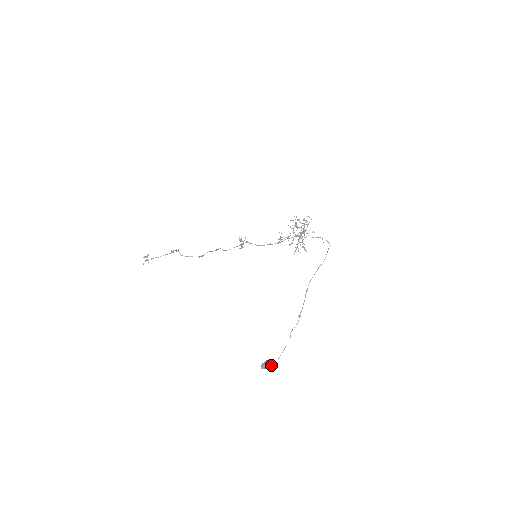
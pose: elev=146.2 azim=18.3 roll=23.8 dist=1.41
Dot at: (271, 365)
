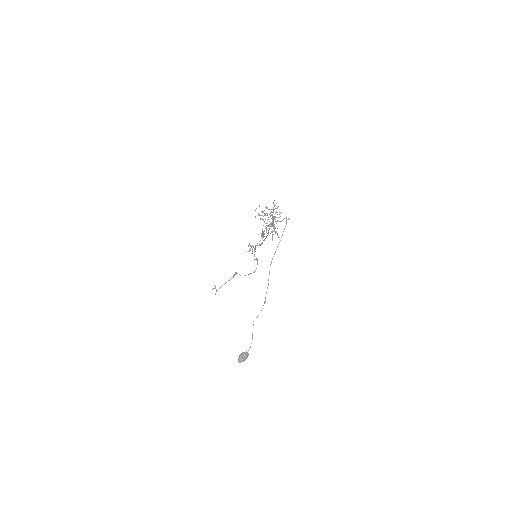
Dot at: (246, 357)
